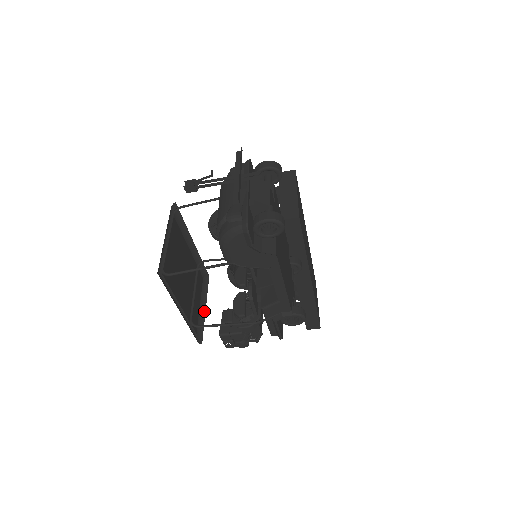
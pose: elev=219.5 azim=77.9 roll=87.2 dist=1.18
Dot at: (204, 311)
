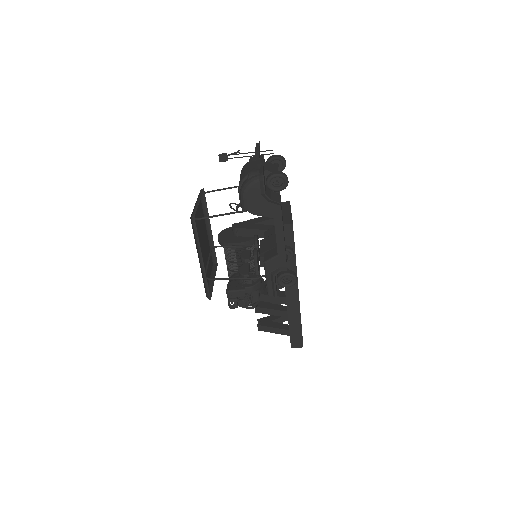
Dot at: (213, 282)
